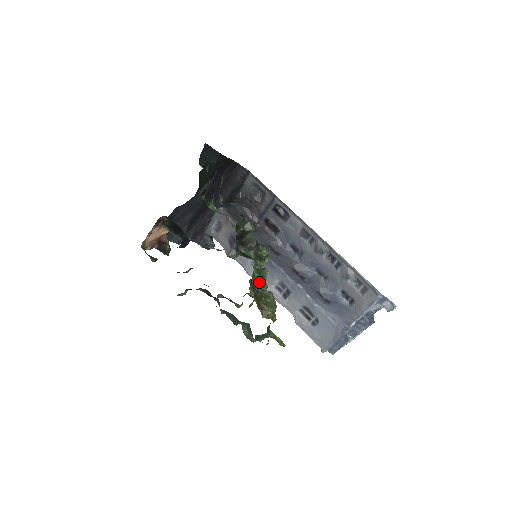
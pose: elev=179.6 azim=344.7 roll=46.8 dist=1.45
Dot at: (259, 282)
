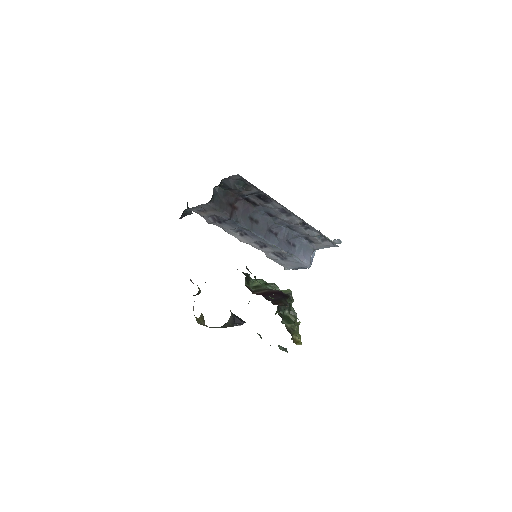
Dot at: occluded
